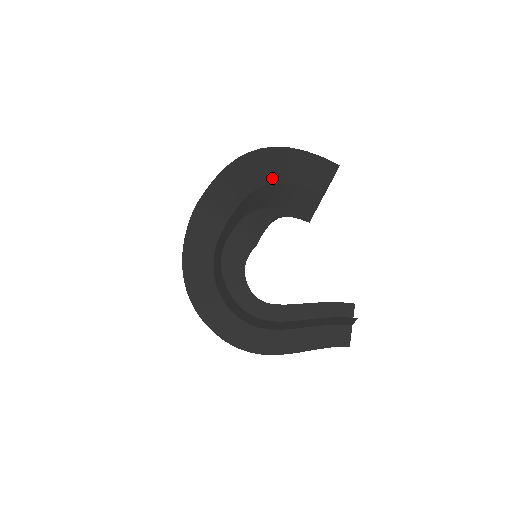
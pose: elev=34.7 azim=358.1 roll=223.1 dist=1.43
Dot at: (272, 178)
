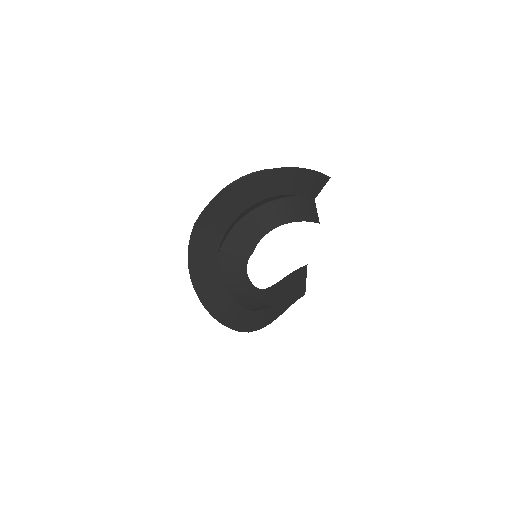
Dot at: (277, 192)
